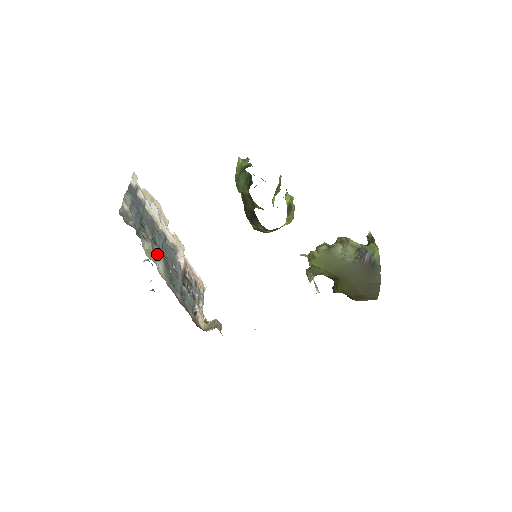
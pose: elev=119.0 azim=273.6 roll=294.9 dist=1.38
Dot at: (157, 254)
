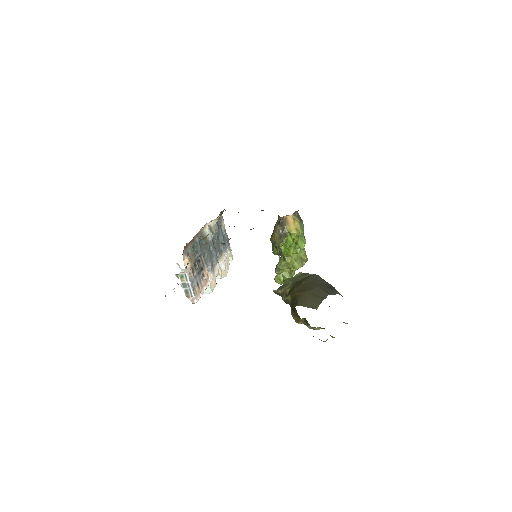
Dot at: (211, 234)
